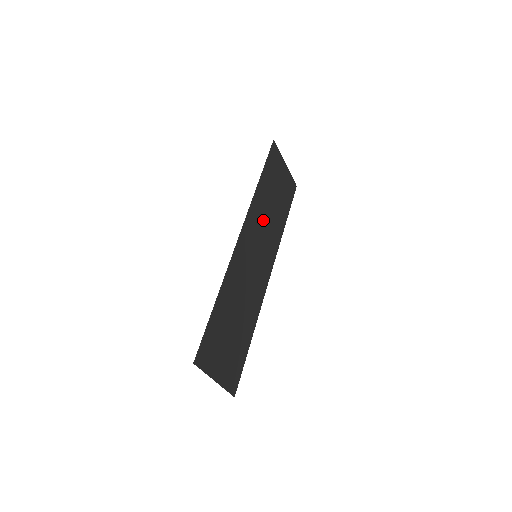
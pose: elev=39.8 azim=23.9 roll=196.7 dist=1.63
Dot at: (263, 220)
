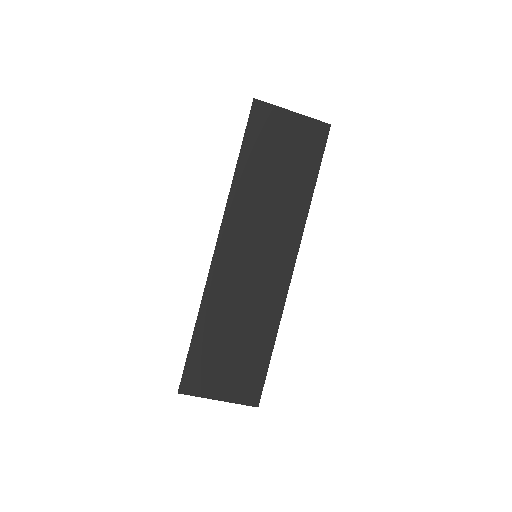
Dot at: (259, 209)
